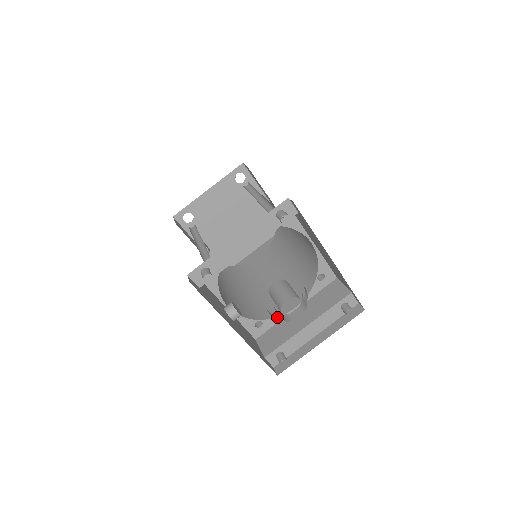
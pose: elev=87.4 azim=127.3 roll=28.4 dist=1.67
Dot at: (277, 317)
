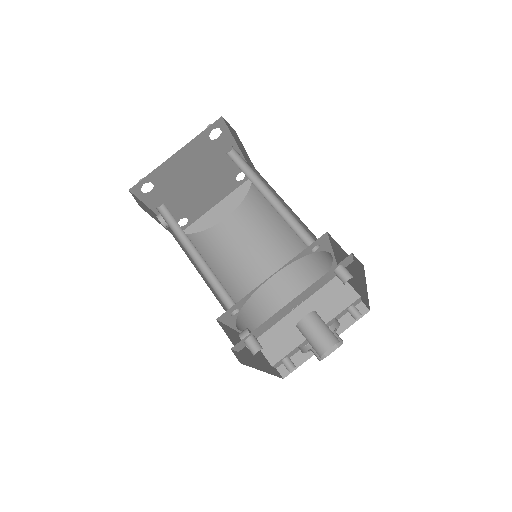
Dot at: (305, 350)
